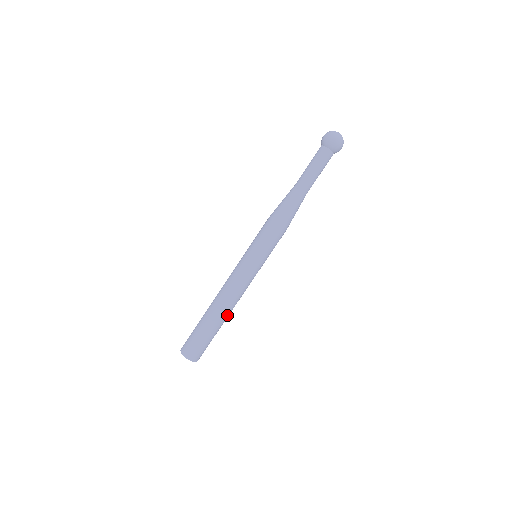
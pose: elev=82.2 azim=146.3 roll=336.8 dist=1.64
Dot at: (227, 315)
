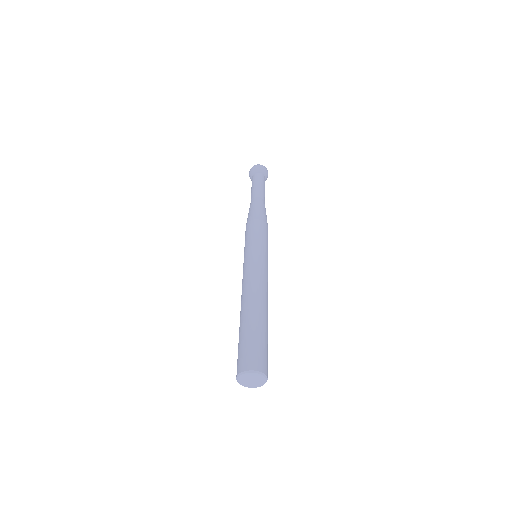
Dot at: (265, 308)
